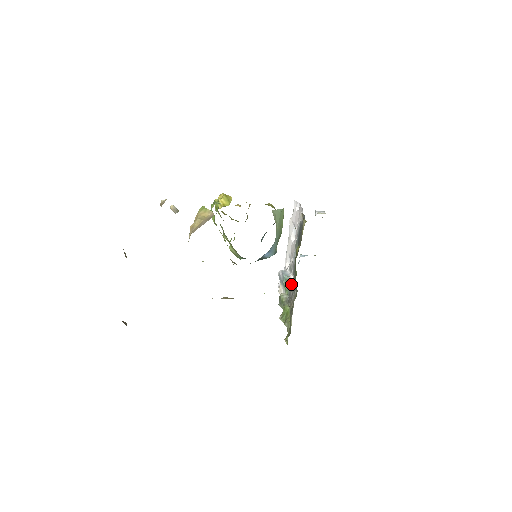
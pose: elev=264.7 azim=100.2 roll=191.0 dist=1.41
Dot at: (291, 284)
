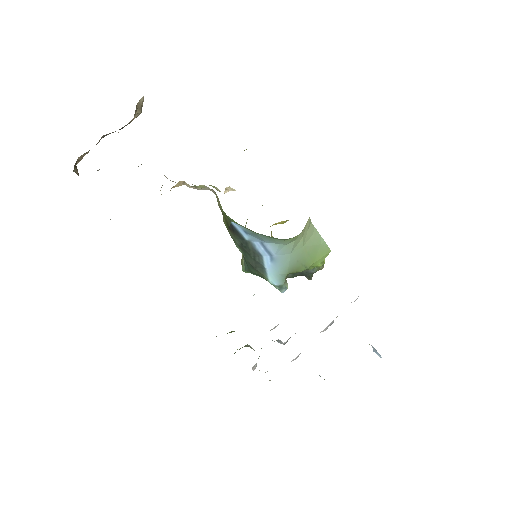
Dot at: occluded
